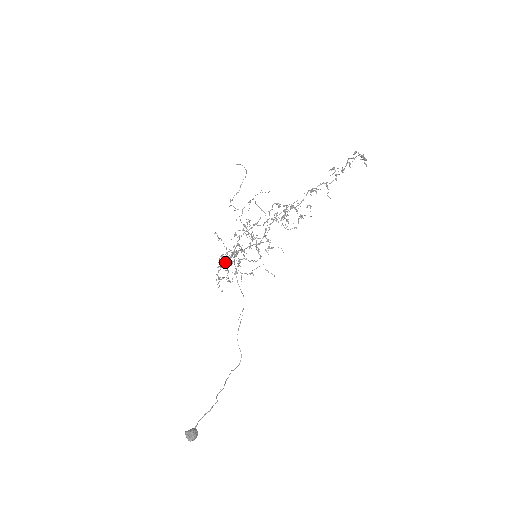
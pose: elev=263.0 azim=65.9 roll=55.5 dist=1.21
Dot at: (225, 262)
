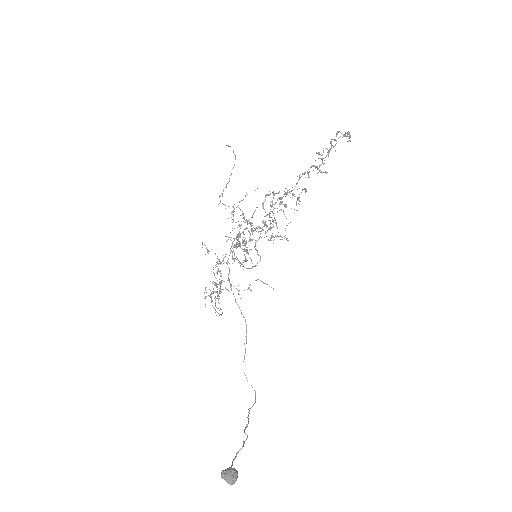
Dot at: occluded
